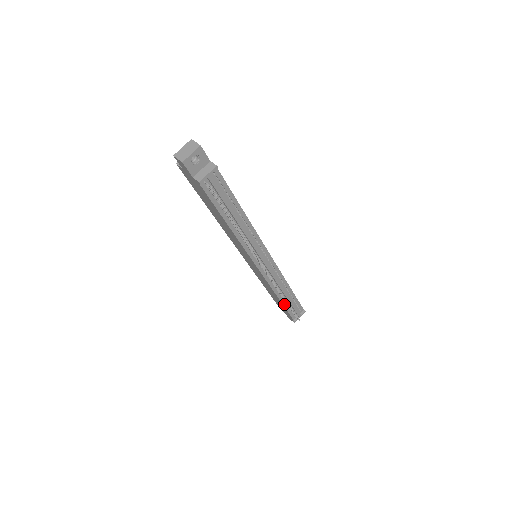
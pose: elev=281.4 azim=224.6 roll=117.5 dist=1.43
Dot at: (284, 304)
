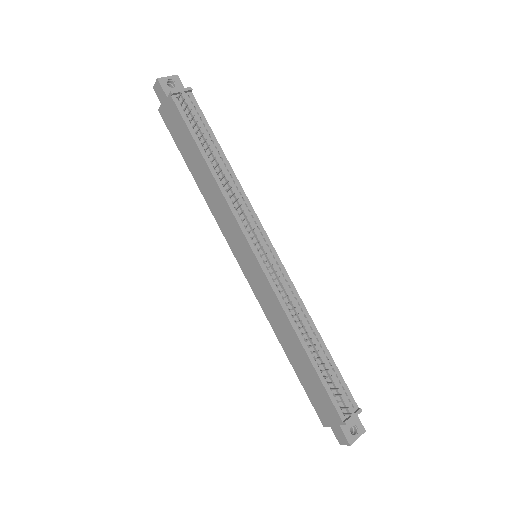
Dot at: (314, 364)
